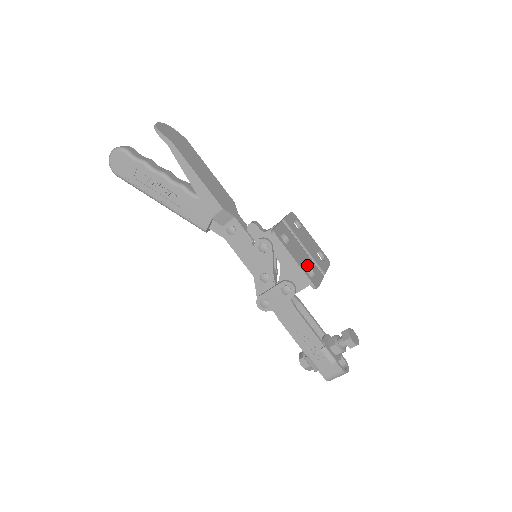
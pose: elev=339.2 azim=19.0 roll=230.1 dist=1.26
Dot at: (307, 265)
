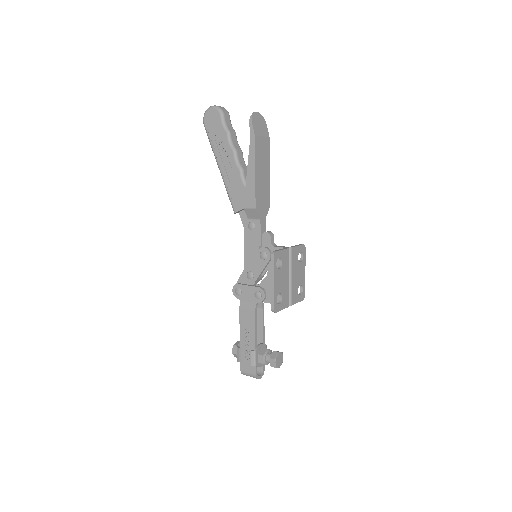
Dot at: (281, 292)
